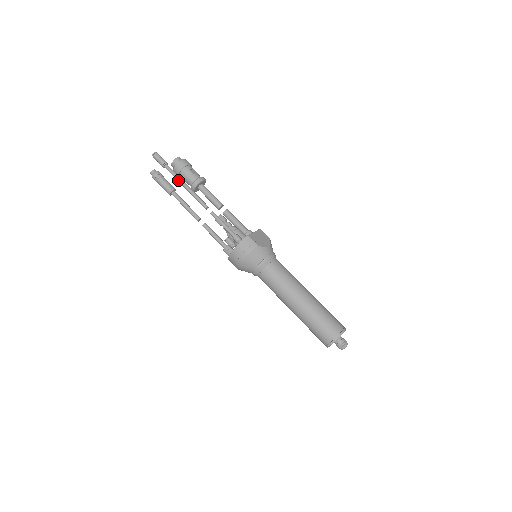
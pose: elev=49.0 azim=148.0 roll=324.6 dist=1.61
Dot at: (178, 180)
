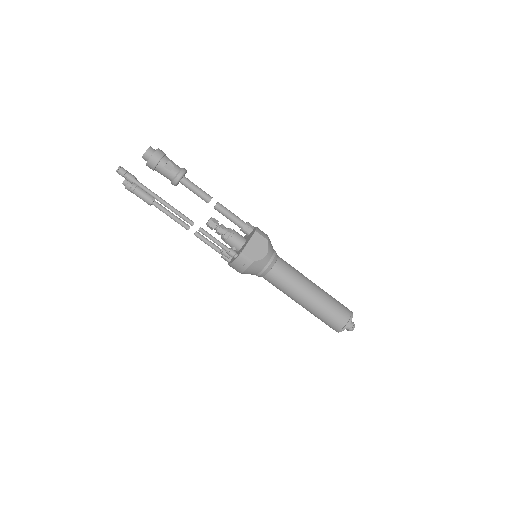
Dot at: occluded
